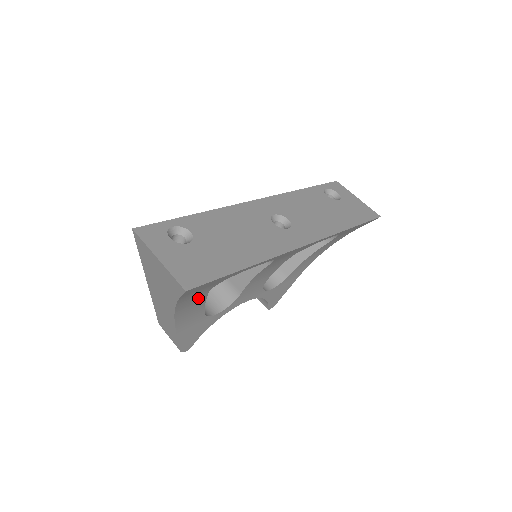
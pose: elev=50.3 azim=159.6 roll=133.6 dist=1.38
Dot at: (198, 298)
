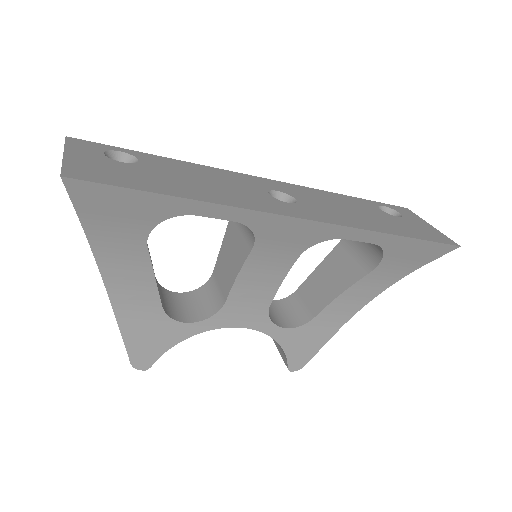
Dot at: (133, 255)
